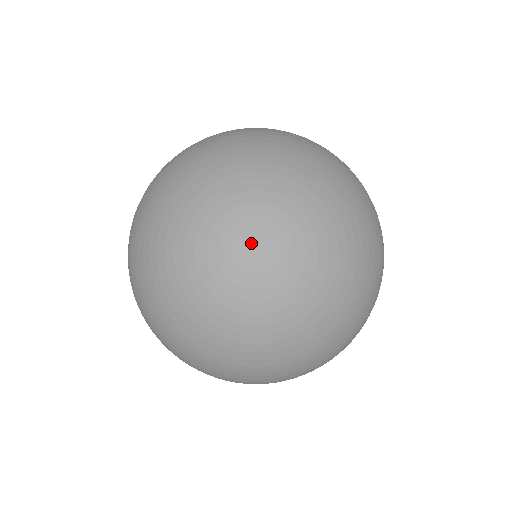
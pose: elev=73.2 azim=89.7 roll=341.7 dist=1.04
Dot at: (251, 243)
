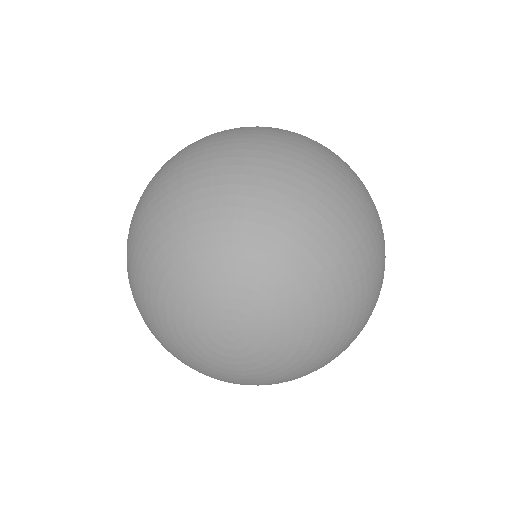
Dot at: (228, 323)
